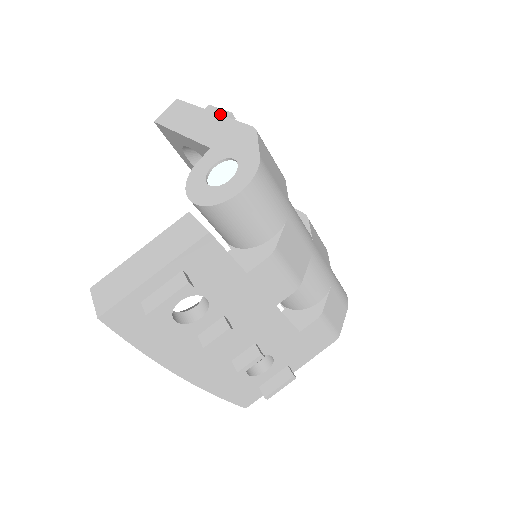
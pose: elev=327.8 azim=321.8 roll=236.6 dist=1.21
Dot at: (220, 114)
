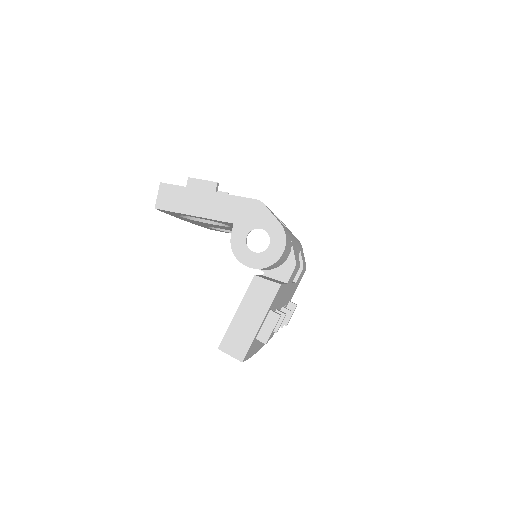
Dot at: (207, 185)
